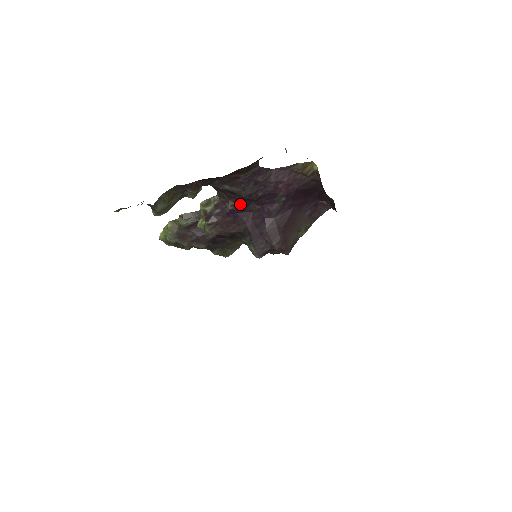
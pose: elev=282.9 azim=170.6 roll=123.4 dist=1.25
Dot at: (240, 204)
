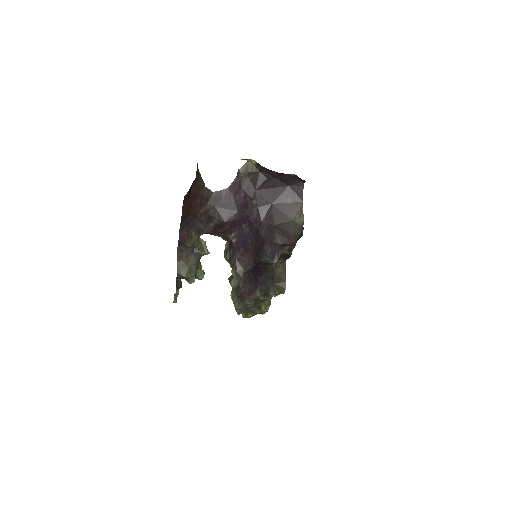
Dot at: (236, 232)
